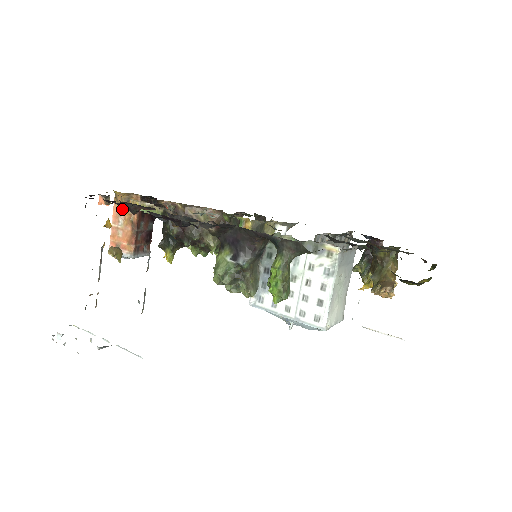
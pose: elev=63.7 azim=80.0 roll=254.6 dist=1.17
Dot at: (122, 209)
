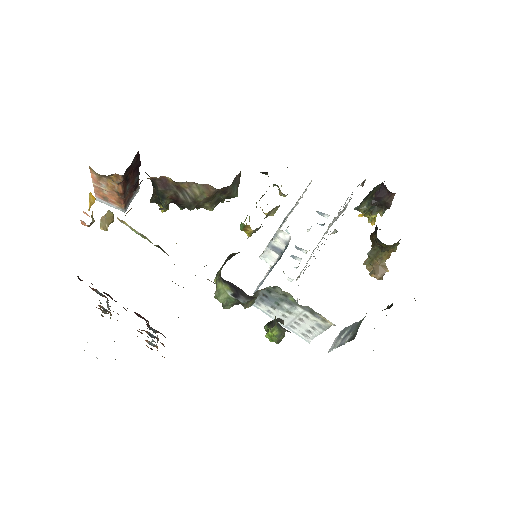
Dot at: (101, 176)
